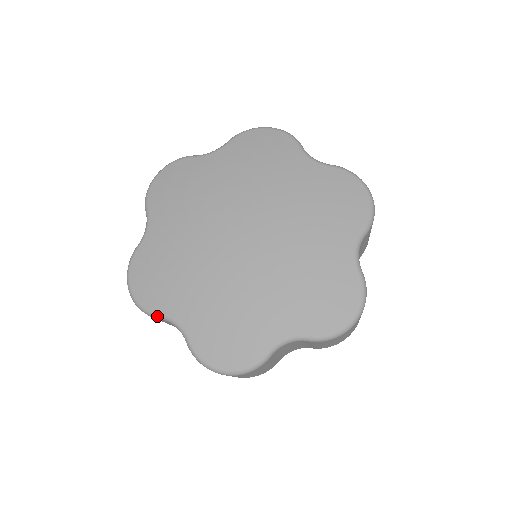
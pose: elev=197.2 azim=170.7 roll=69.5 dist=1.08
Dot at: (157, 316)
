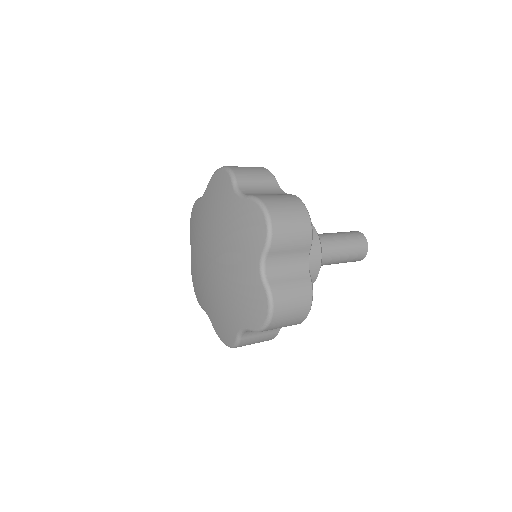
Dot at: (190, 240)
